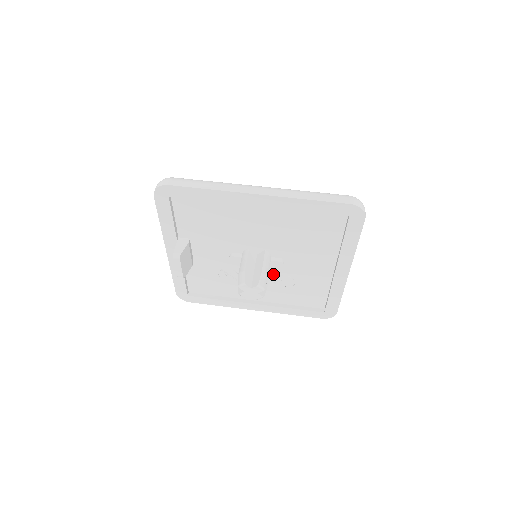
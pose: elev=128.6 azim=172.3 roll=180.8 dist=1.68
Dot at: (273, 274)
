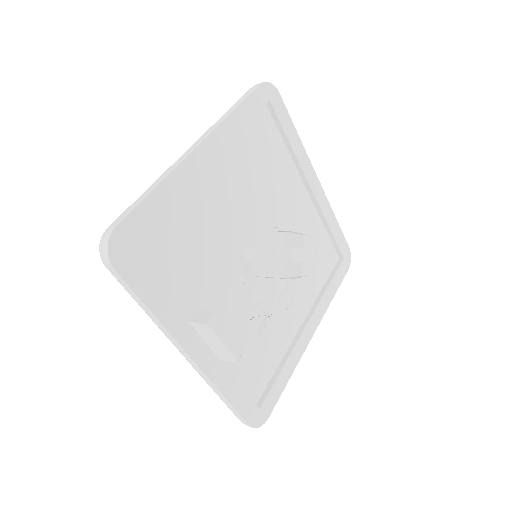
Dot at: occluded
